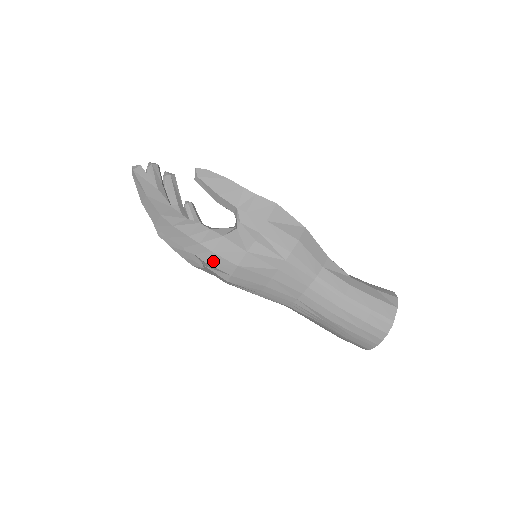
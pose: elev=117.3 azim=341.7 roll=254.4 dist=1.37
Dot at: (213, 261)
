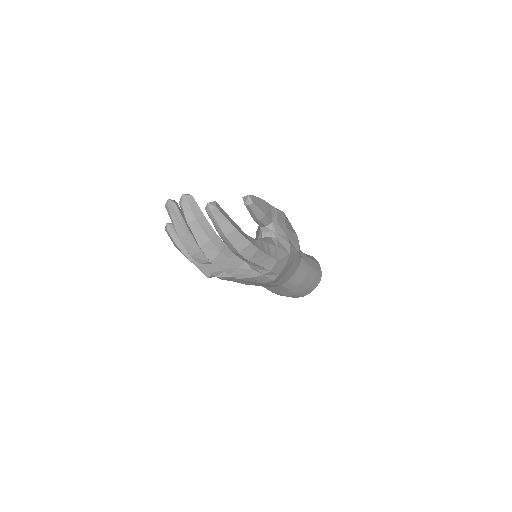
Dot at: (275, 268)
